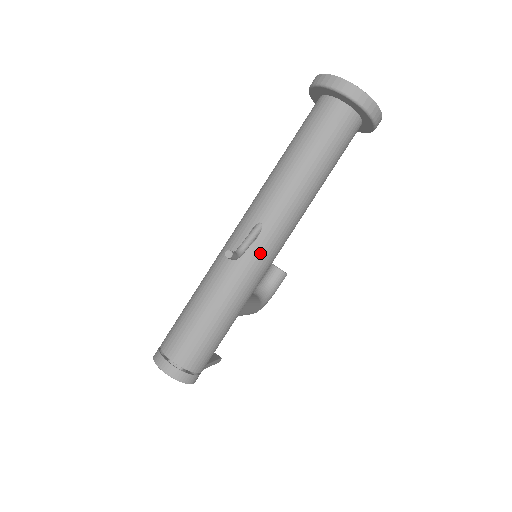
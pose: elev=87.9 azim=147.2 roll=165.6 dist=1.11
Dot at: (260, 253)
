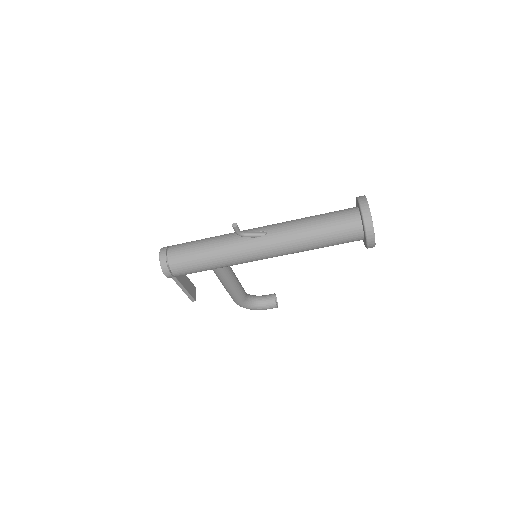
Dot at: (252, 245)
